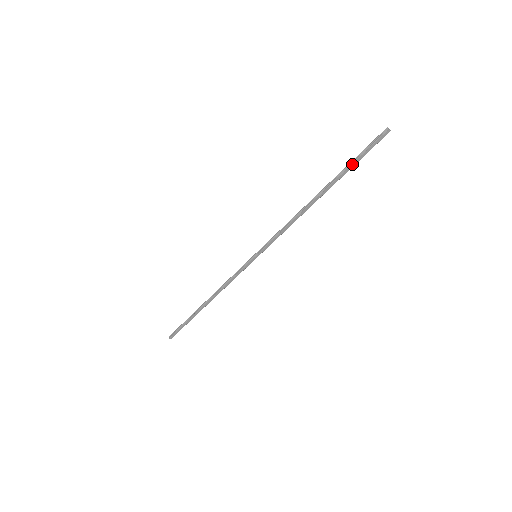
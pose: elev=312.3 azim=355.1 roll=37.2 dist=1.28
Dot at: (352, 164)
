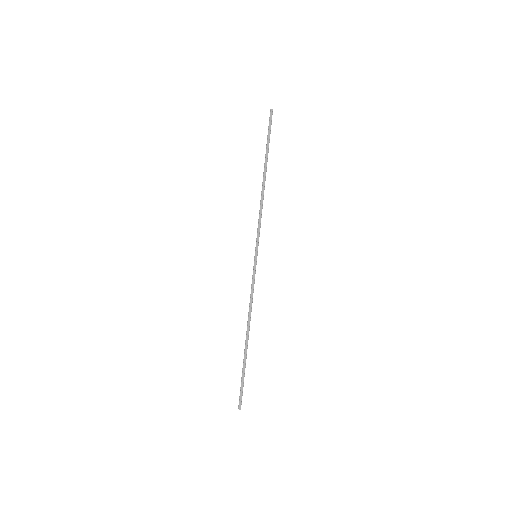
Dot at: (267, 142)
